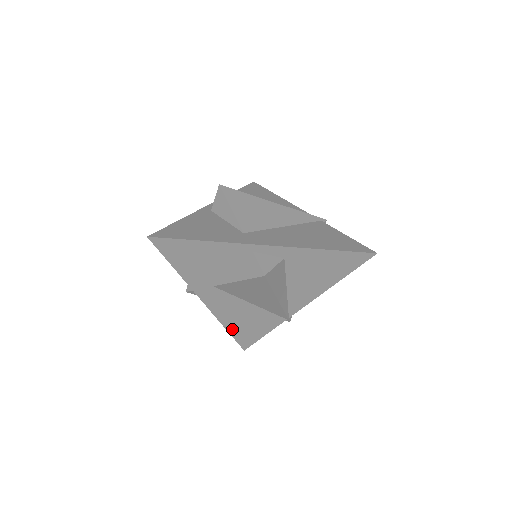
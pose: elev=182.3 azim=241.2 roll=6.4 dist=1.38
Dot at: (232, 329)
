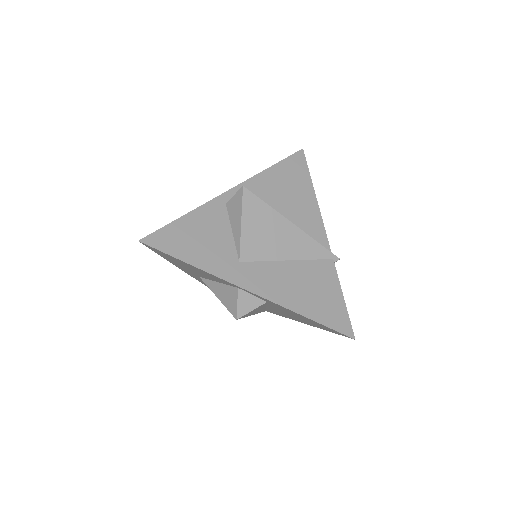
Dot at: occluded
